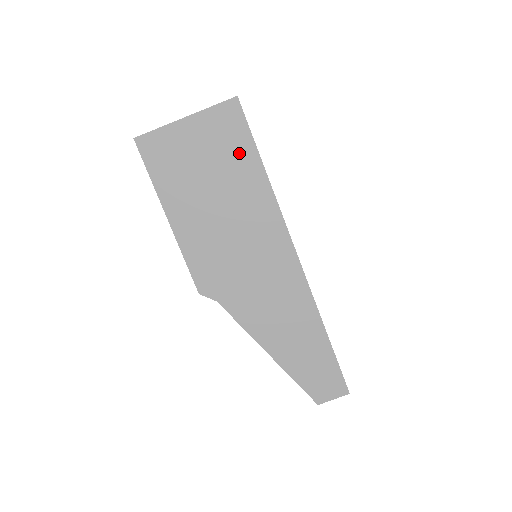
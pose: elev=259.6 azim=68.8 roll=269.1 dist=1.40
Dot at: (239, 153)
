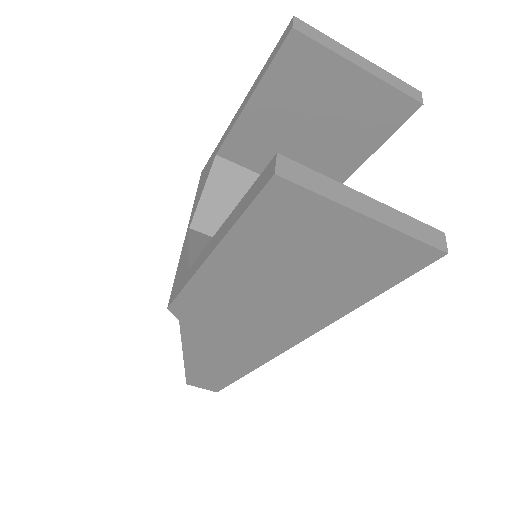
Dot at: (363, 282)
